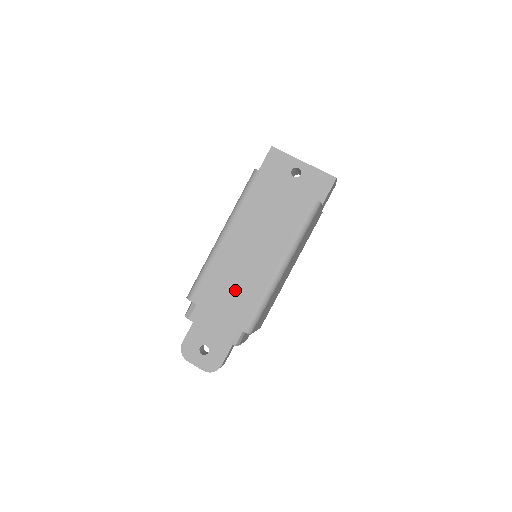
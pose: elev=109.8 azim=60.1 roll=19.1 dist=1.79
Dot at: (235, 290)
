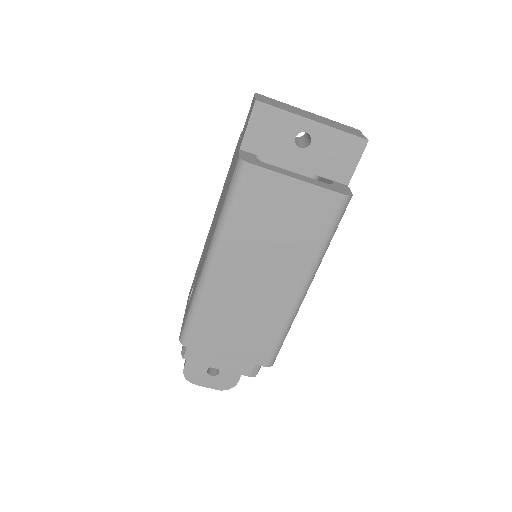
Dot at: (245, 327)
